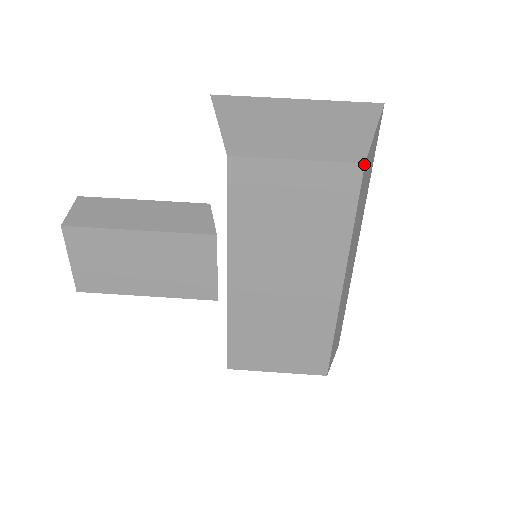
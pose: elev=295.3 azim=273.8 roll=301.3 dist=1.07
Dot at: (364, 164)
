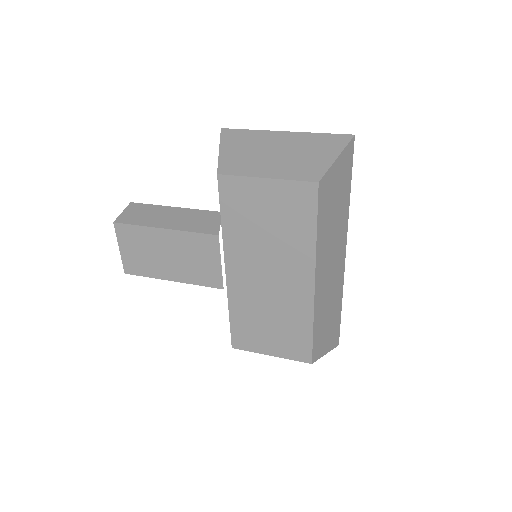
Dot at: (318, 183)
